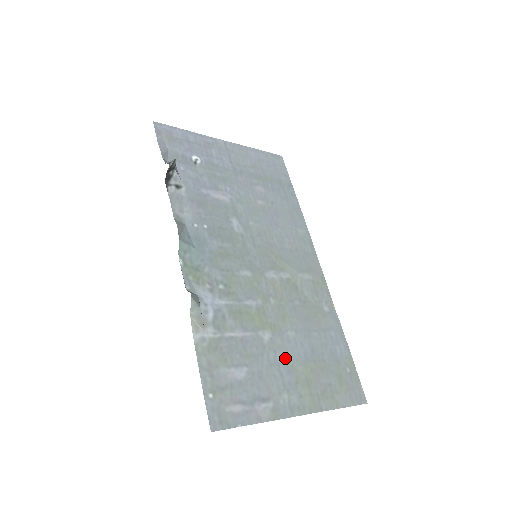
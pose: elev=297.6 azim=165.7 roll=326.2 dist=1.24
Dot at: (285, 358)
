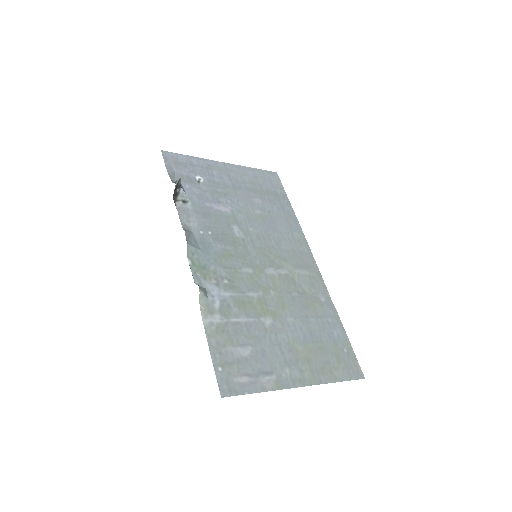
Dot at: (286, 339)
